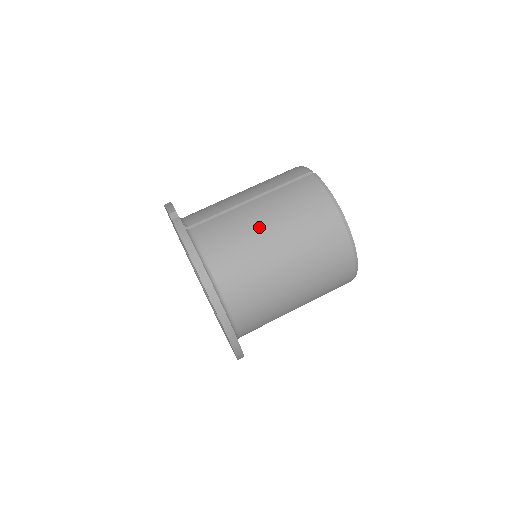
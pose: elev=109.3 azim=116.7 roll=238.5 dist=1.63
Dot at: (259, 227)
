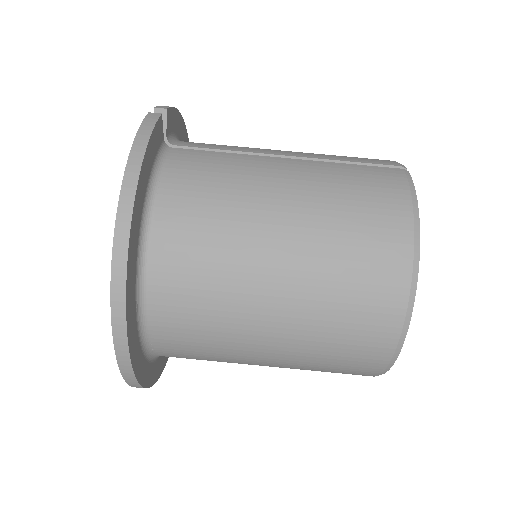
Dot at: (270, 192)
